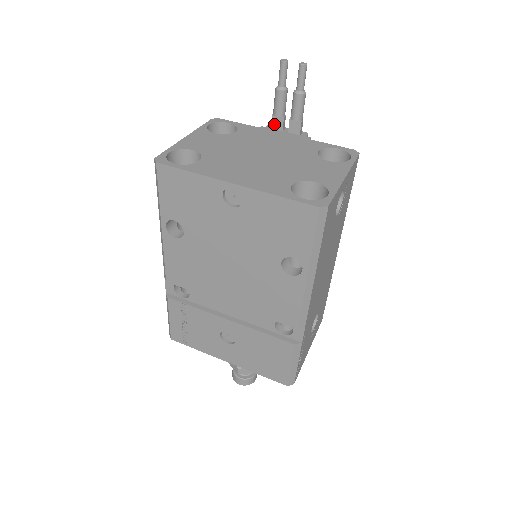
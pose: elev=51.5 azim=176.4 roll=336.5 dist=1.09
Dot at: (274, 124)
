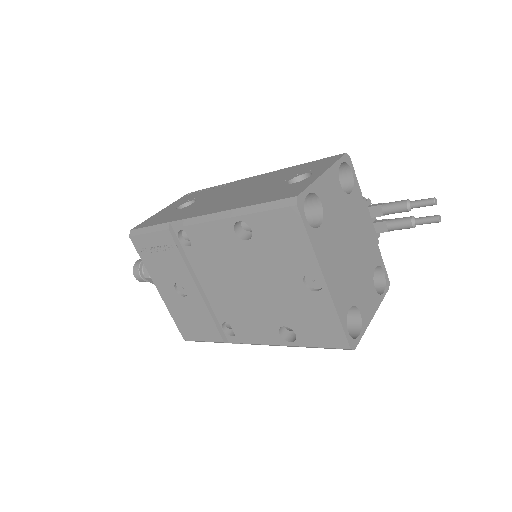
Dot at: (374, 209)
